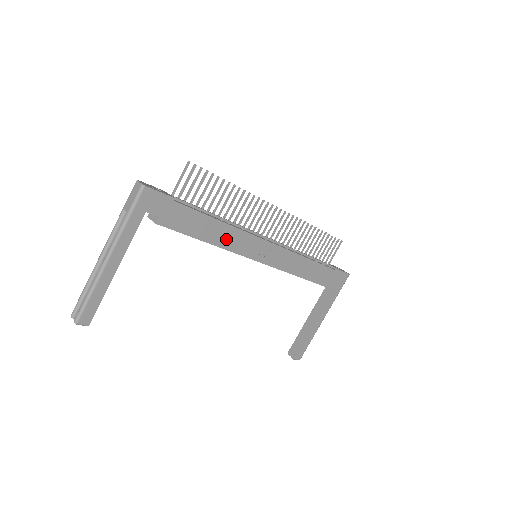
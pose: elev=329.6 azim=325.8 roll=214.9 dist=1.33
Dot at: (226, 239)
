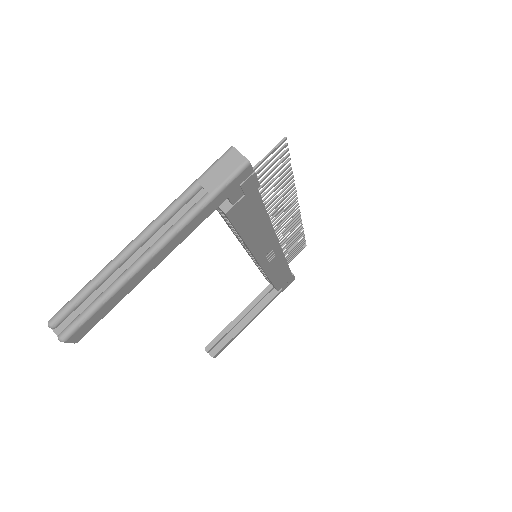
Dot at: (259, 239)
